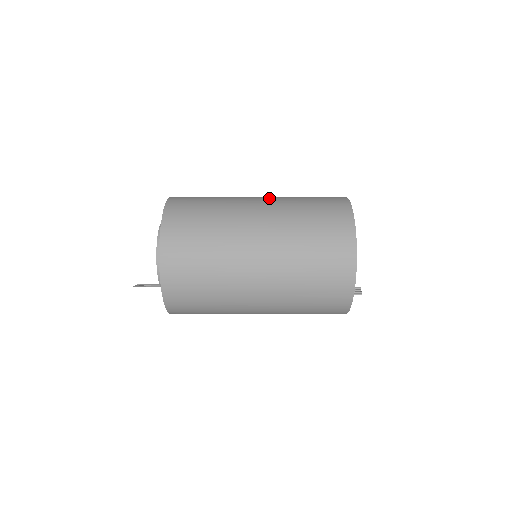
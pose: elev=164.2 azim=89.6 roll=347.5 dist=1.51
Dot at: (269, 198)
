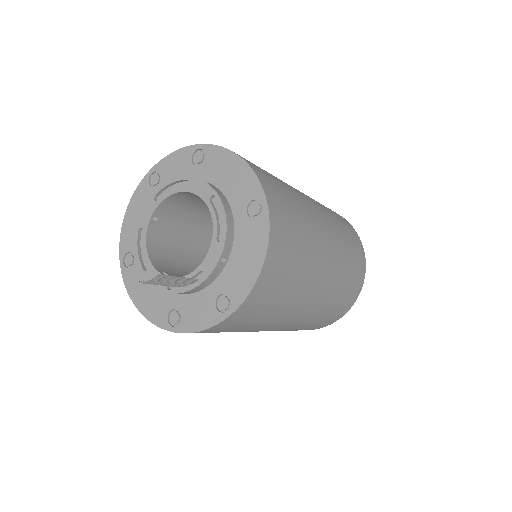
Dot at: occluded
